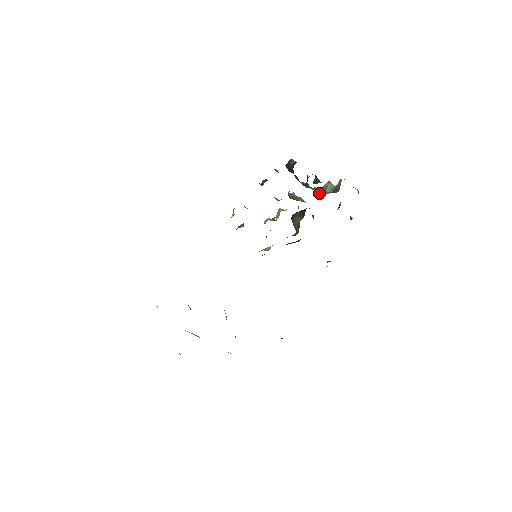
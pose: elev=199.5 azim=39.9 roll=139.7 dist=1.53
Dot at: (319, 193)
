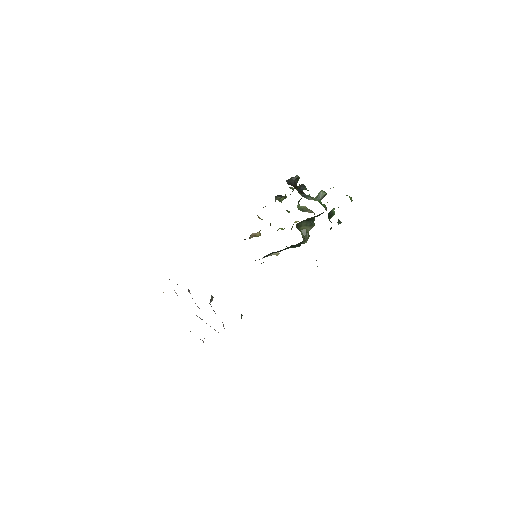
Dot at: (324, 204)
